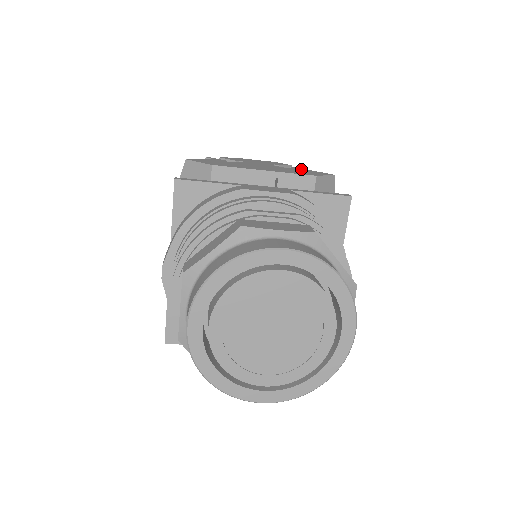
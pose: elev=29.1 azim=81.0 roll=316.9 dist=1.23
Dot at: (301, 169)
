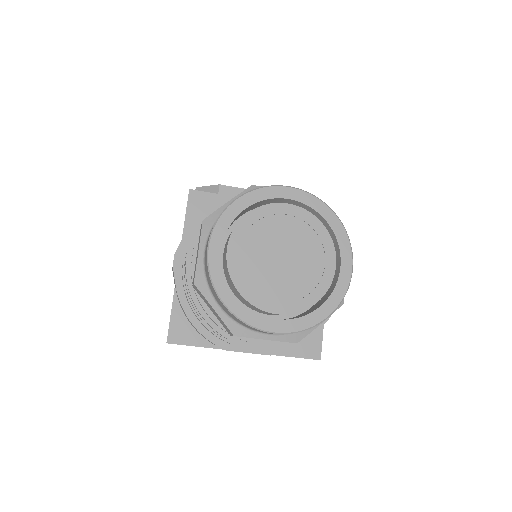
Dot at: occluded
